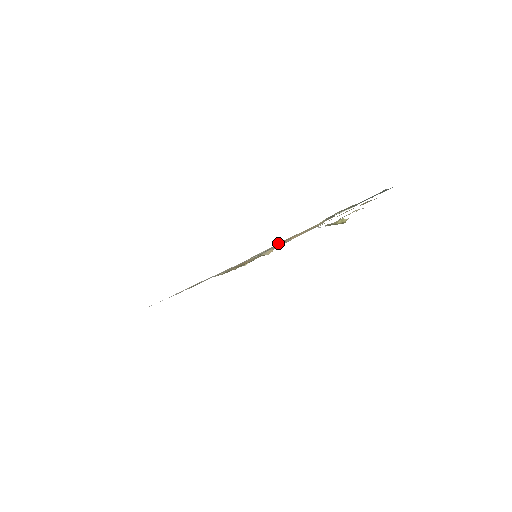
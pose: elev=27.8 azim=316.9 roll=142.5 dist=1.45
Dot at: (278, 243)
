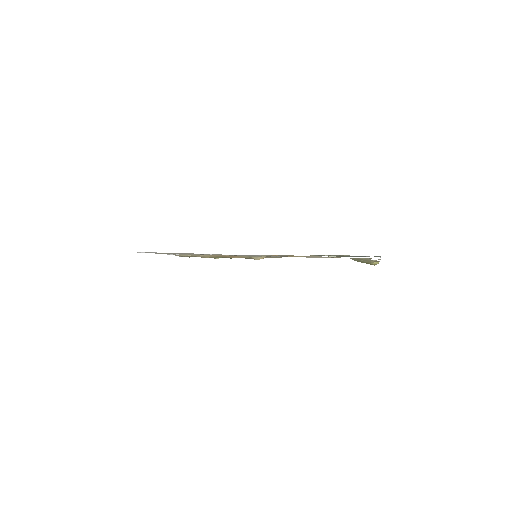
Dot at: (278, 255)
